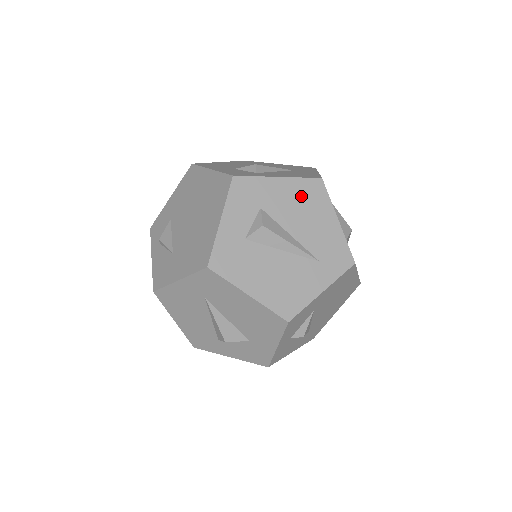
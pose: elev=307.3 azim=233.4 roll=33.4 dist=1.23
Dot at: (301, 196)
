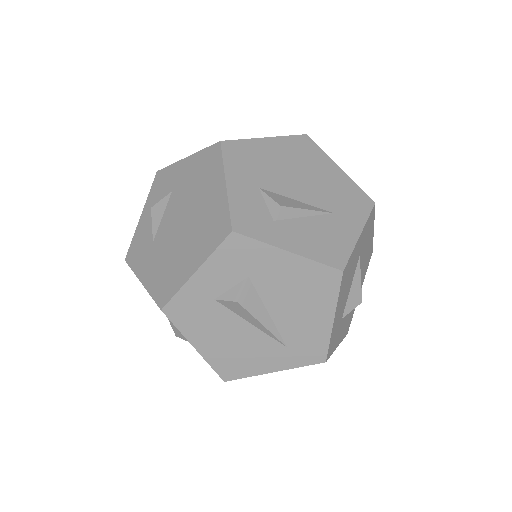
Dot at: (305, 281)
